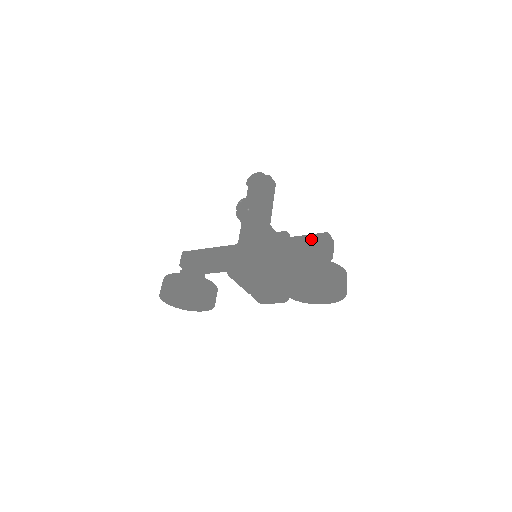
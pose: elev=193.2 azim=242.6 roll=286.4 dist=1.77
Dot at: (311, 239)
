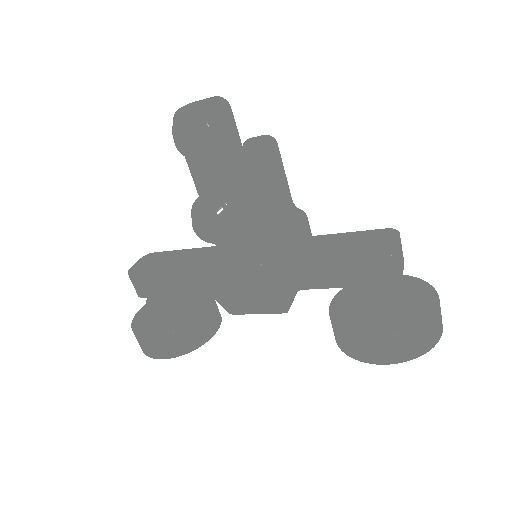
Dot at: (368, 271)
